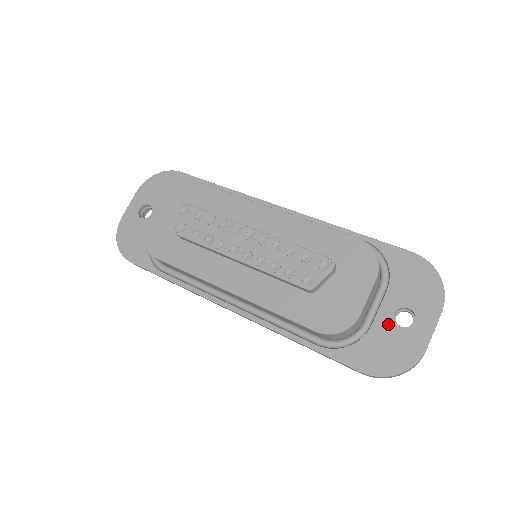
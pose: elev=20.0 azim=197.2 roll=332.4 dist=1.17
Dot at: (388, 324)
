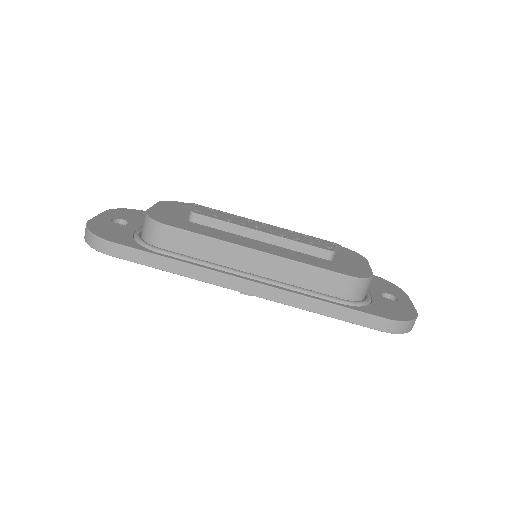
Dot at: (382, 298)
